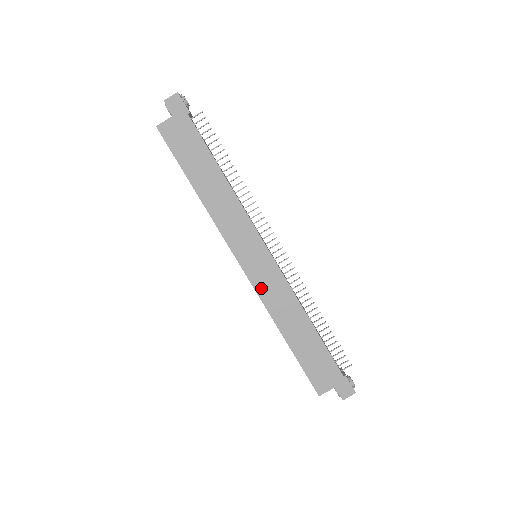
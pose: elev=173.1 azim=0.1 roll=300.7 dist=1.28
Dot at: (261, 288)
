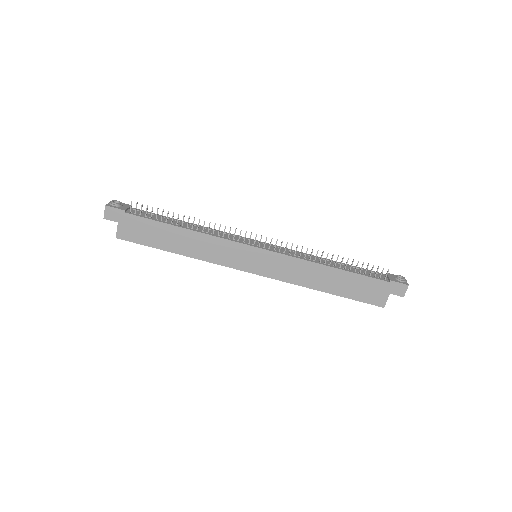
Dot at: (278, 275)
